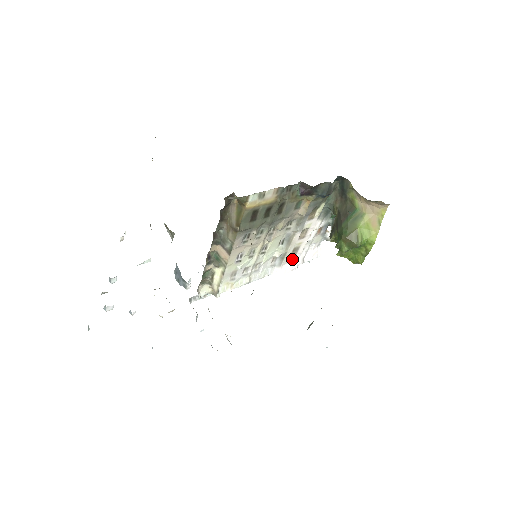
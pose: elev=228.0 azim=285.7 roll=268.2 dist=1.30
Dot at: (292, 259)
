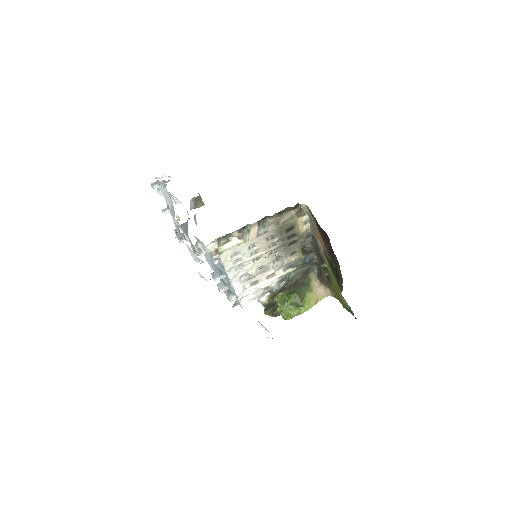
Dot at: (247, 287)
